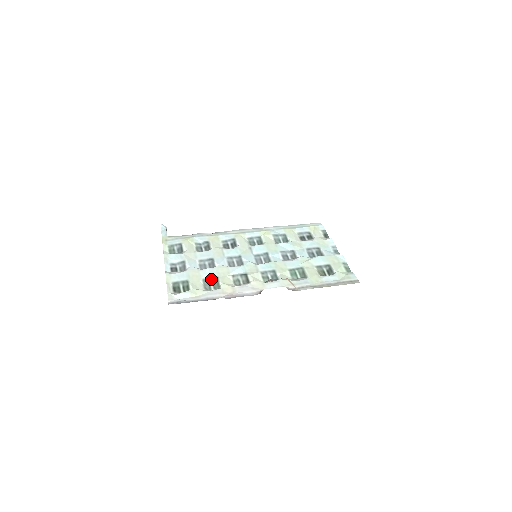
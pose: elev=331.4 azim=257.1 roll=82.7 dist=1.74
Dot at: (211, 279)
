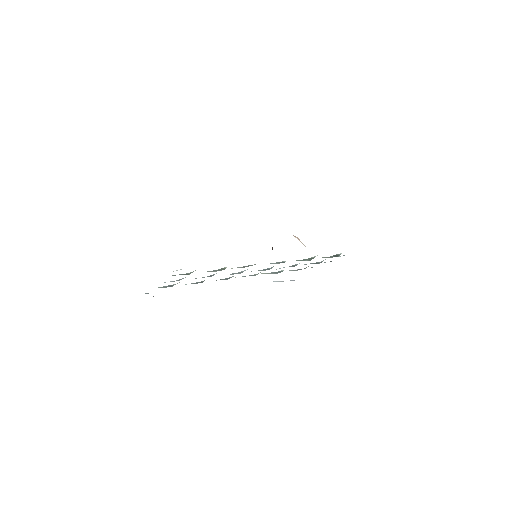
Dot at: (214, 270)
